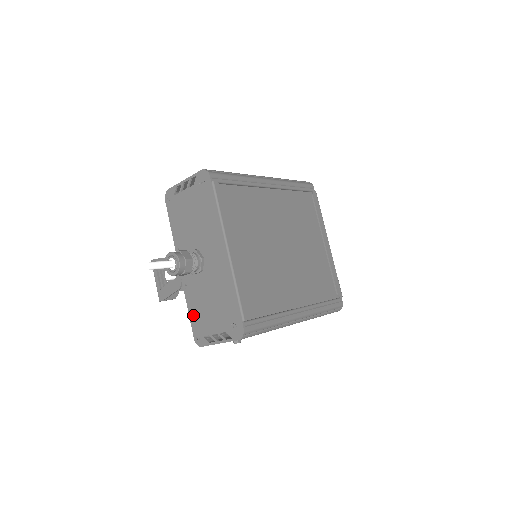
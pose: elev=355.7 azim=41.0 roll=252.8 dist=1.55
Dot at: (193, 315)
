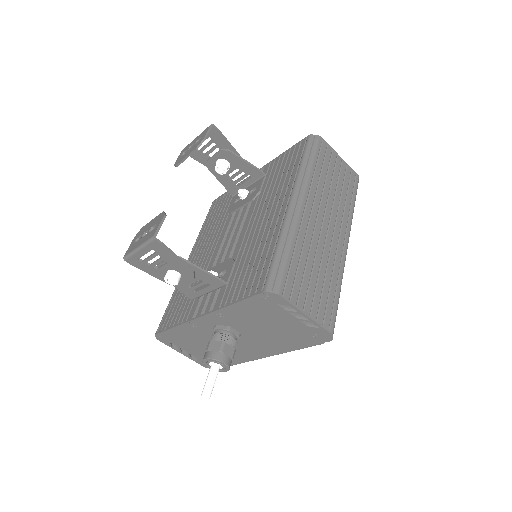
Dot at: (175, 333)
